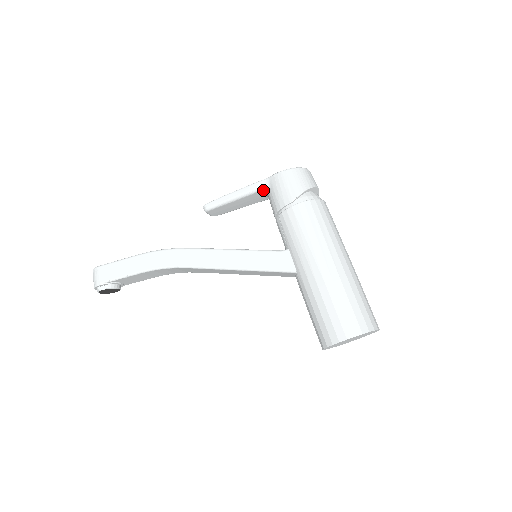
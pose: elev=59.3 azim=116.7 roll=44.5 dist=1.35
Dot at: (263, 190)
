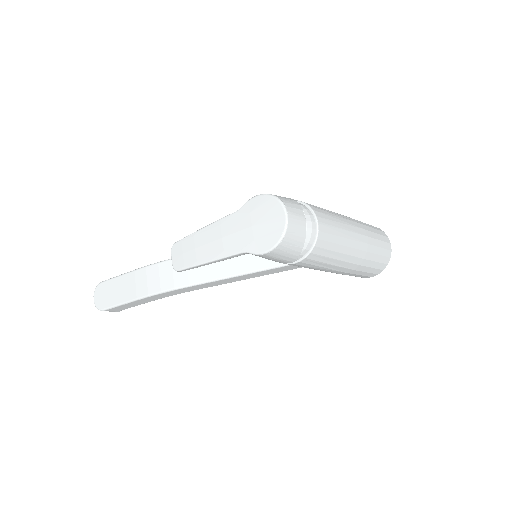
Dot at: occluded
